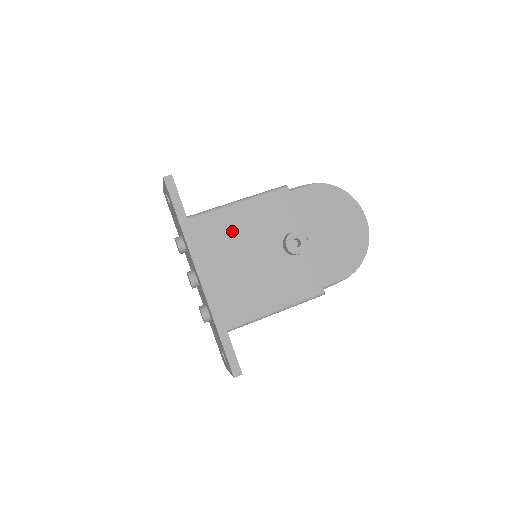
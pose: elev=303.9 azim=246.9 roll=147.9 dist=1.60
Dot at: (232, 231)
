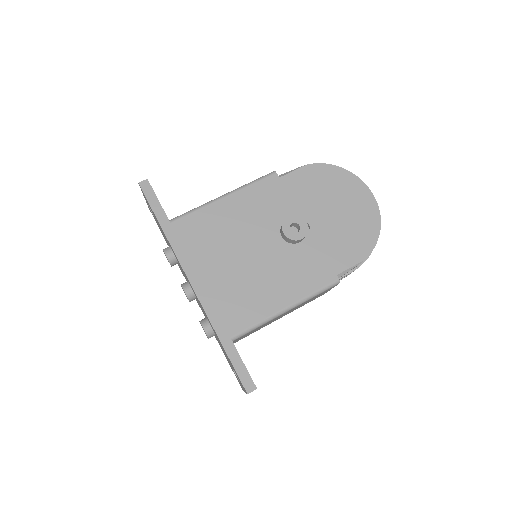
Dot at: (221, 228)
